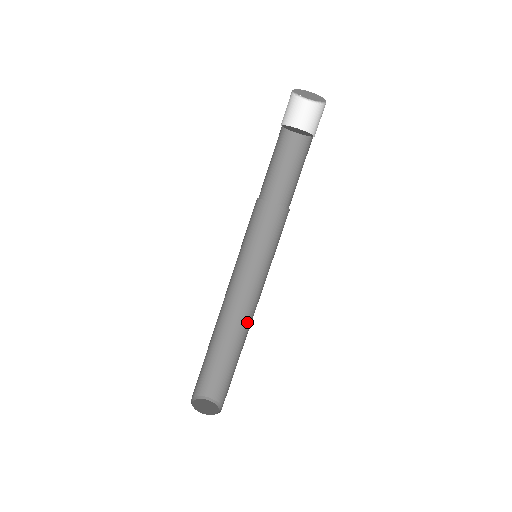
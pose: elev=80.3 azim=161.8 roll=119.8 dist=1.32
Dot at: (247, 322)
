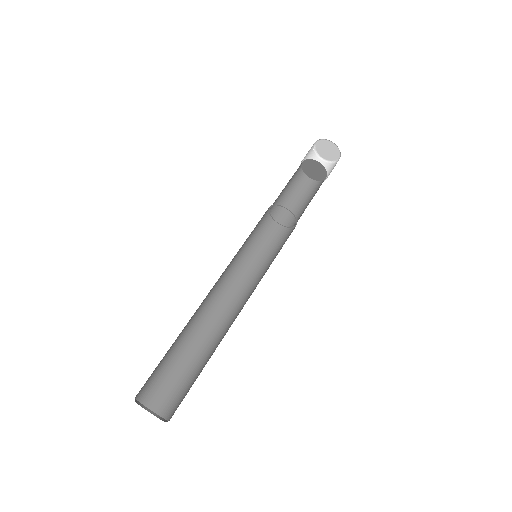
Dot at: (230, 325)
